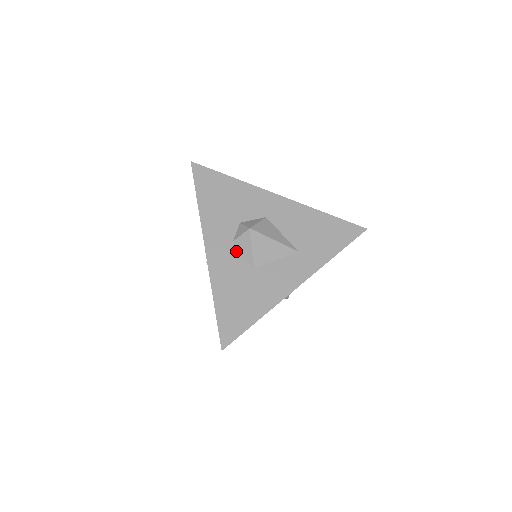
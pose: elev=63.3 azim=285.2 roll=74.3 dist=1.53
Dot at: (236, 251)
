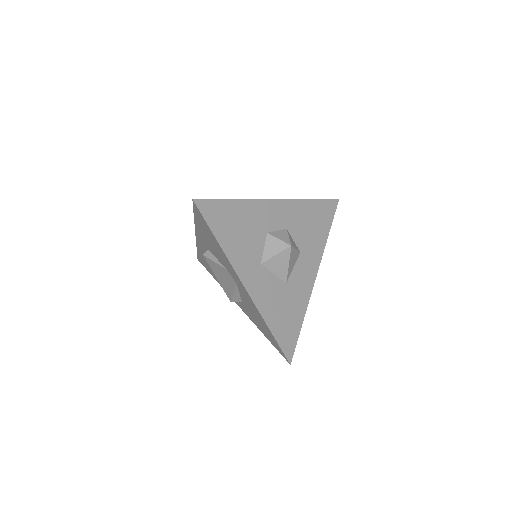
Dot at: occluded
